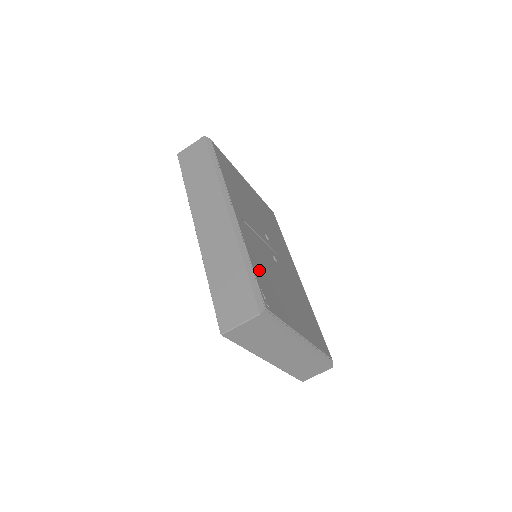
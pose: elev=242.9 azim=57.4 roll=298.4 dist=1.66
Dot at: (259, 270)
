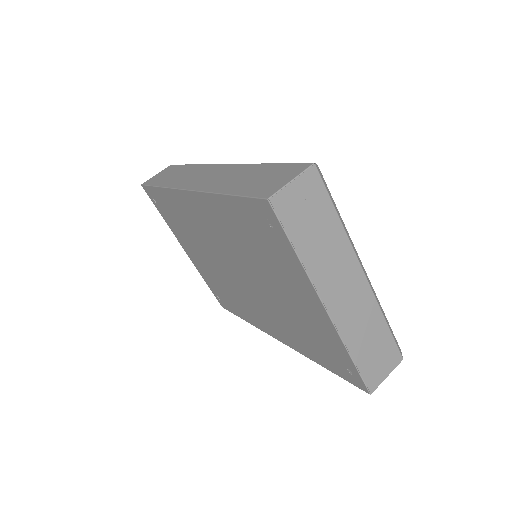
Dot at: occluded
